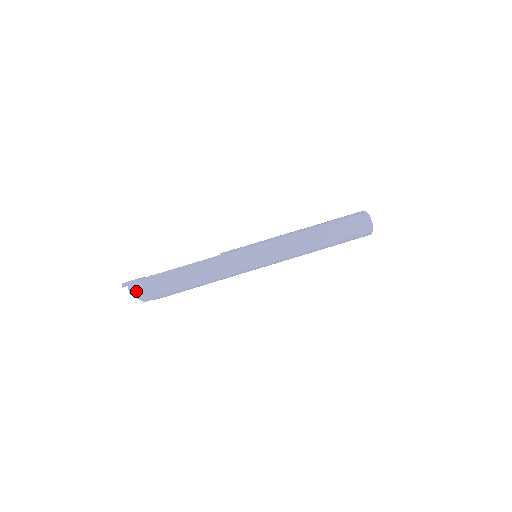
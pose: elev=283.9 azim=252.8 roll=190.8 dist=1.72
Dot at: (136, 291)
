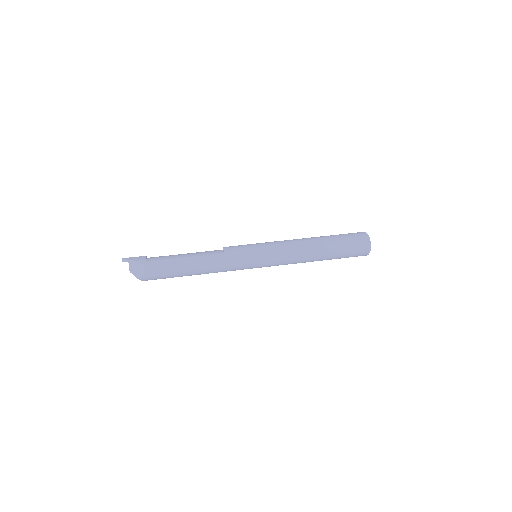
Dot at: (137, 273)
